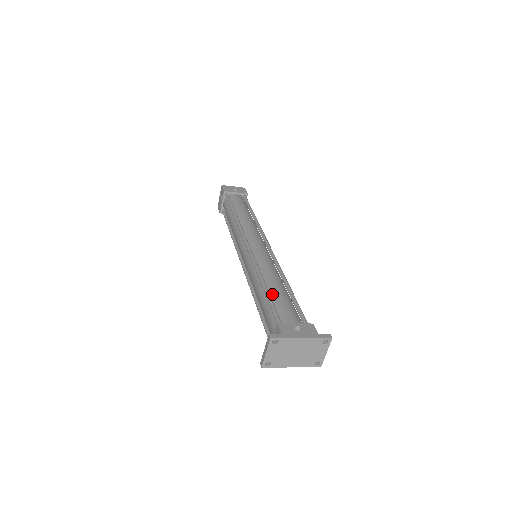
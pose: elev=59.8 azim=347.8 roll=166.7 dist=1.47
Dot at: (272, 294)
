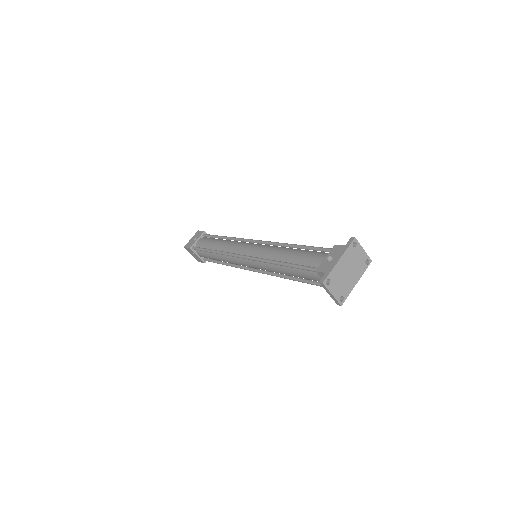
Dot at: (292, 262)
